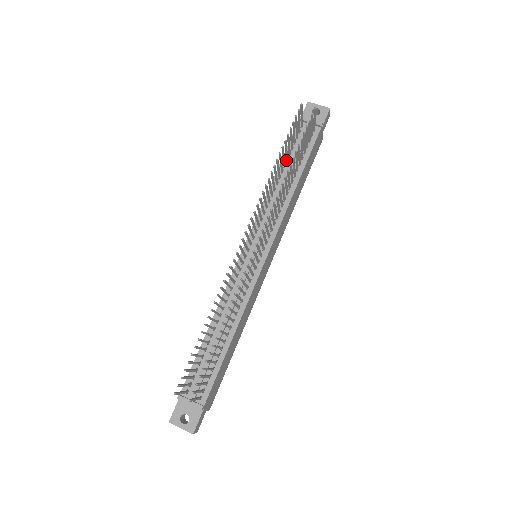
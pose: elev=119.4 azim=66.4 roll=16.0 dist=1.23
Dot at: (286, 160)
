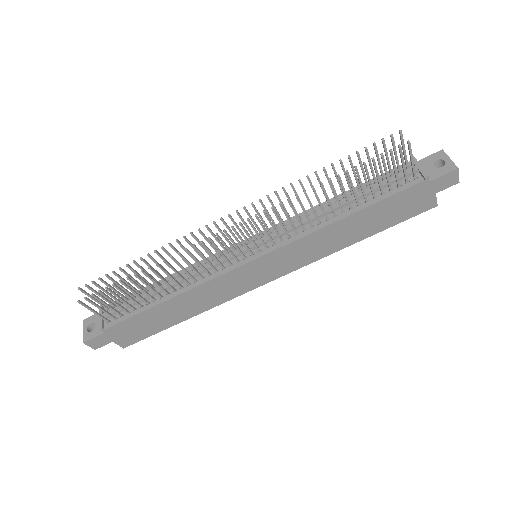
Dot at: (359, 189)
